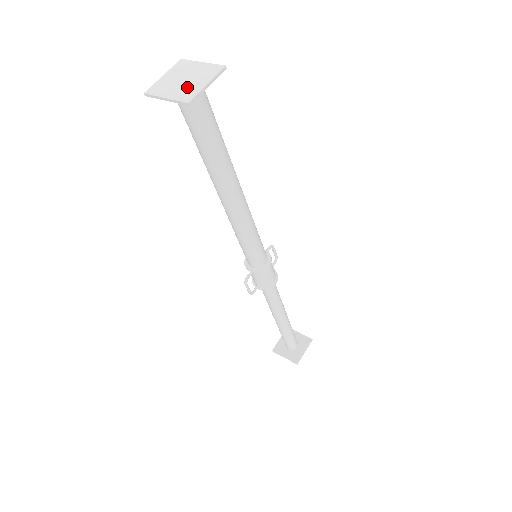
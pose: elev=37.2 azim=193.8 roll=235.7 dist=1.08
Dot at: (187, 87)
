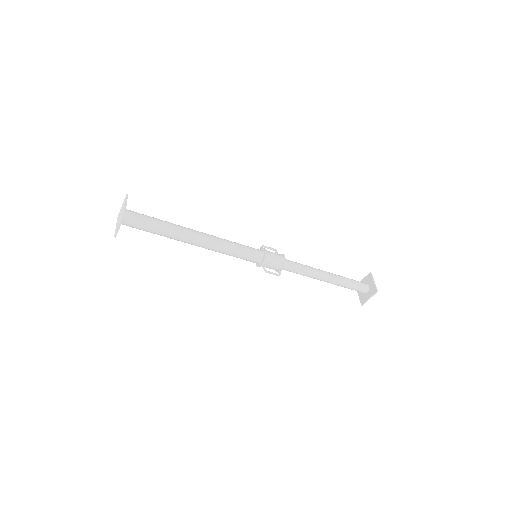
Dot at: (121, 215)
